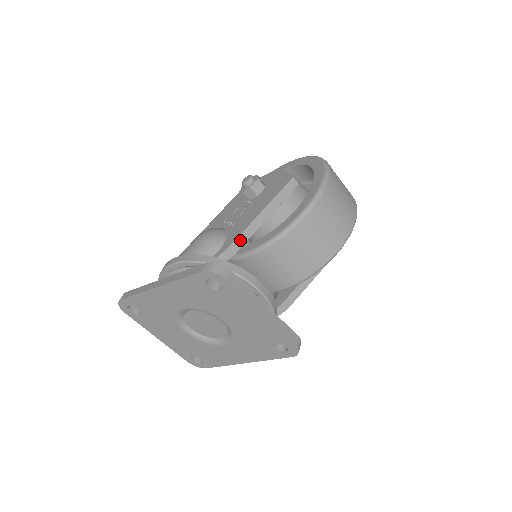
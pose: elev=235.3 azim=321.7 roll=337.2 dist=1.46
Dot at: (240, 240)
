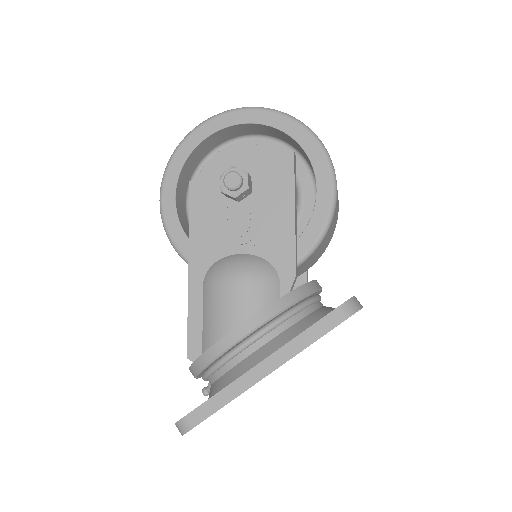
Dot at: (296, 256)
